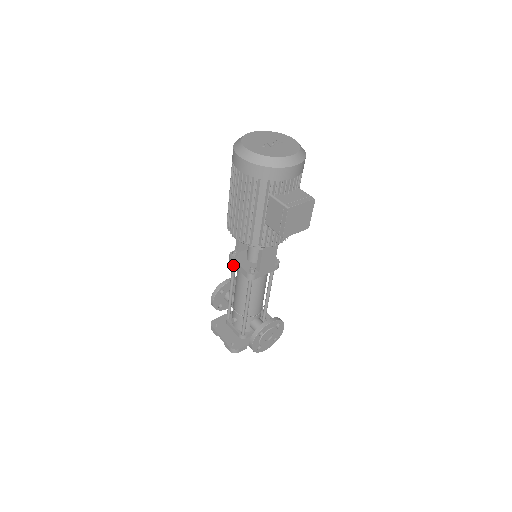
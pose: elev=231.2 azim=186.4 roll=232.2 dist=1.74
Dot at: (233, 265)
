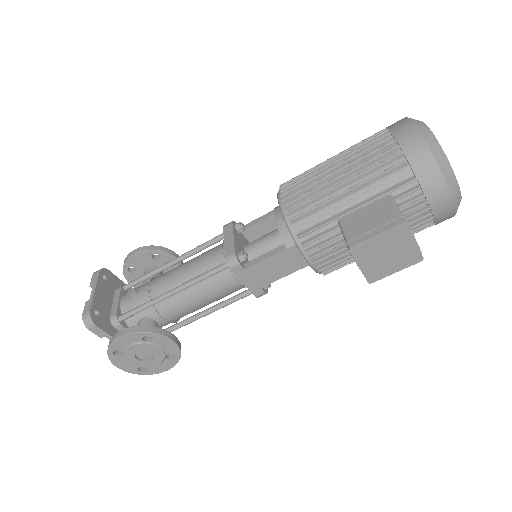
Dot at: (224, 233)
